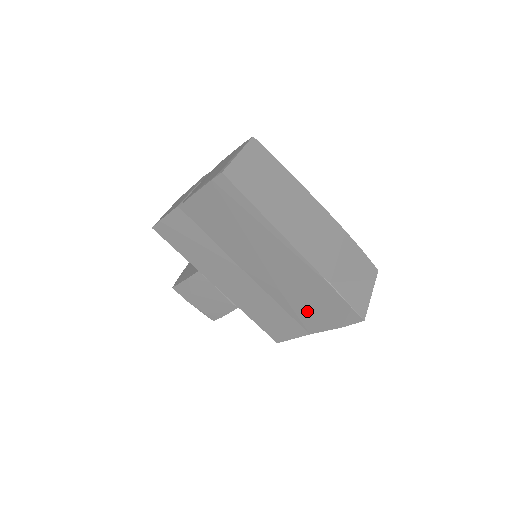
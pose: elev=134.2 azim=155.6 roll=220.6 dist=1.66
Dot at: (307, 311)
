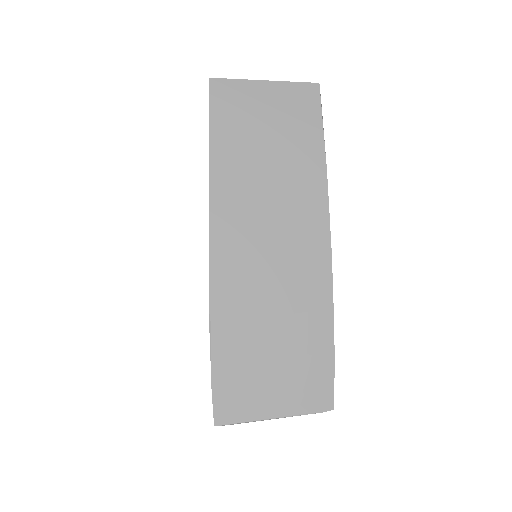
Dot at: occluded
